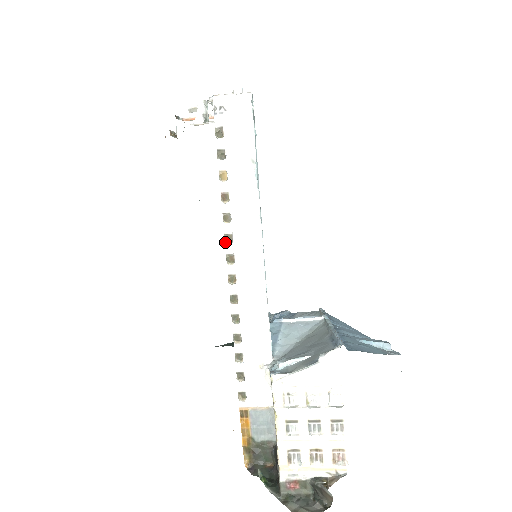
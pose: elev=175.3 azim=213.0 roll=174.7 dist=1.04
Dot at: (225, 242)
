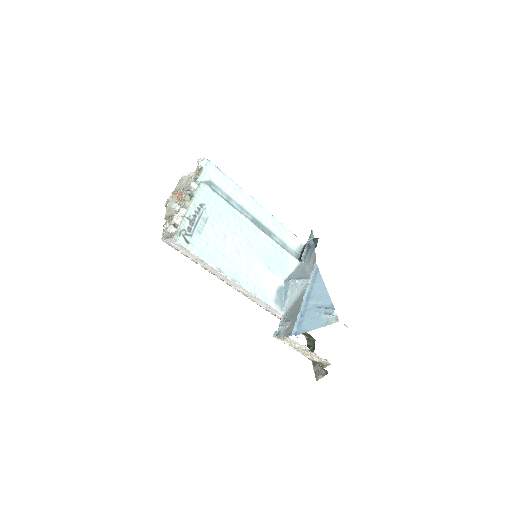
Dot at: occluded
